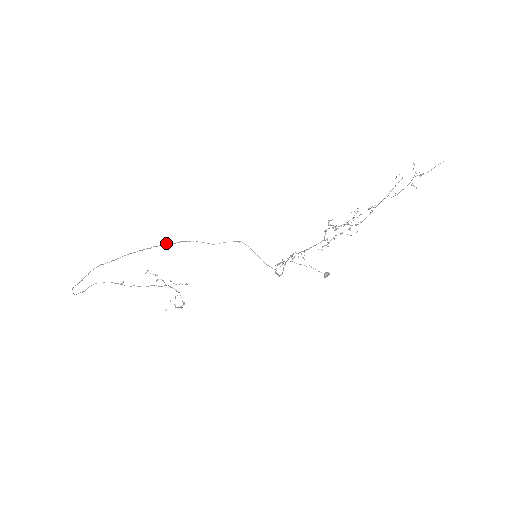
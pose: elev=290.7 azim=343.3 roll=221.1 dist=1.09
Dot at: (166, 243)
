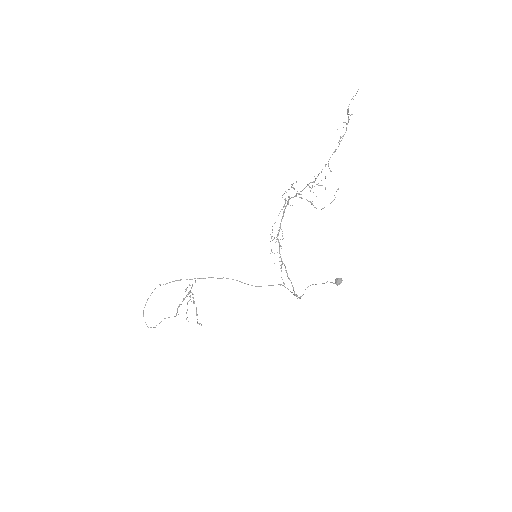
Dot at: (212, 277)
